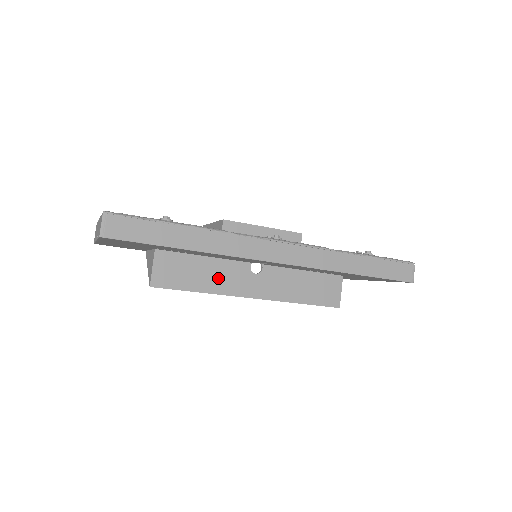
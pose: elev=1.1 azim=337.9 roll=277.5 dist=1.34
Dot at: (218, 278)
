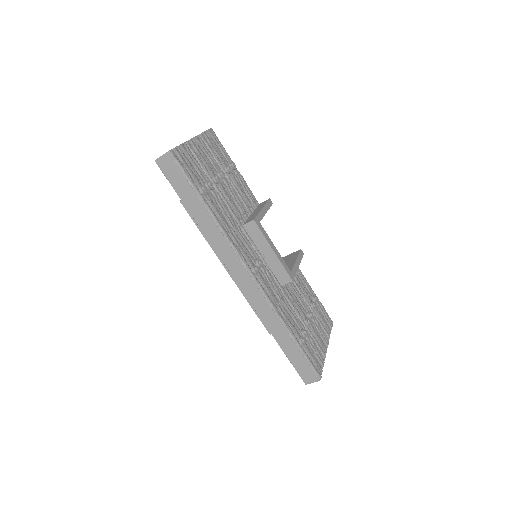
Dot at: occluded
